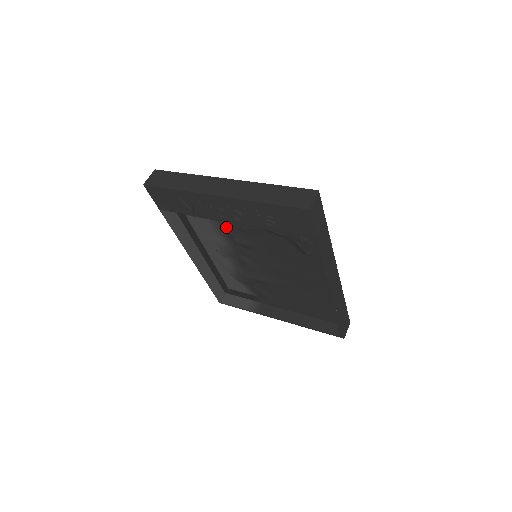
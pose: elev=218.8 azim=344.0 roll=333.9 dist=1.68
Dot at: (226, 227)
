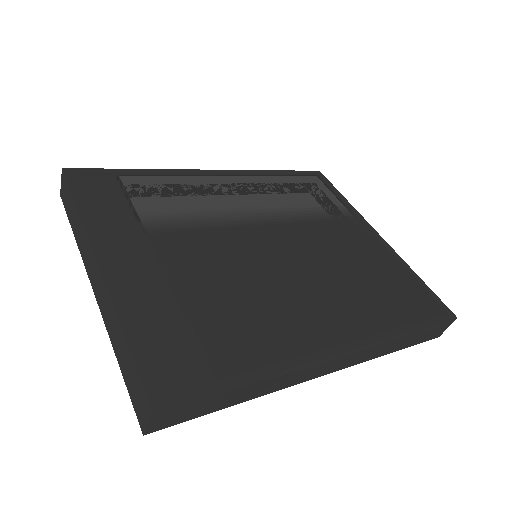
Dot at: occluded
